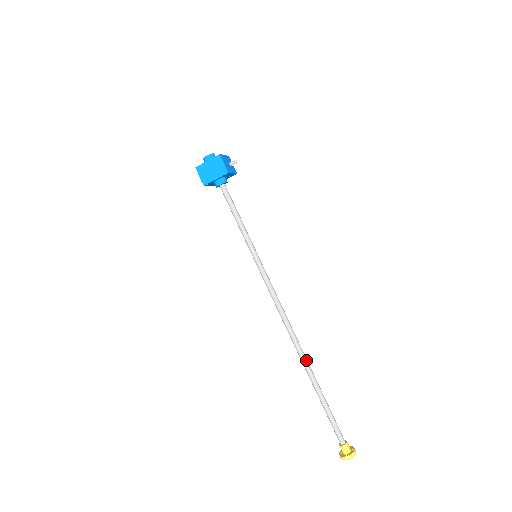
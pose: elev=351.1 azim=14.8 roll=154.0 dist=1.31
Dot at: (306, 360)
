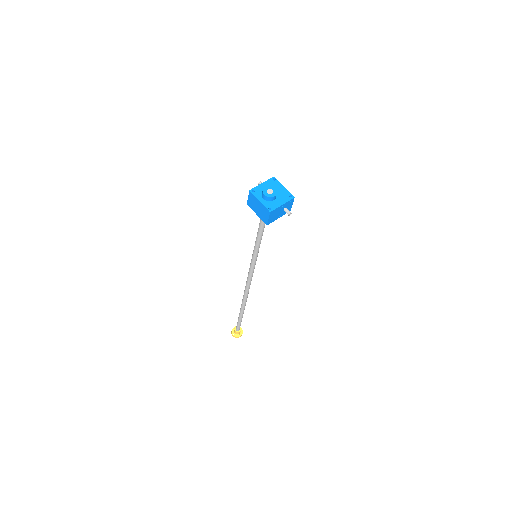
Dot at: (244, 304)
